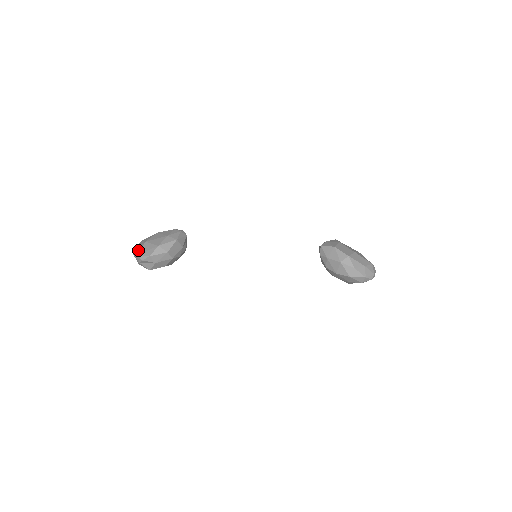
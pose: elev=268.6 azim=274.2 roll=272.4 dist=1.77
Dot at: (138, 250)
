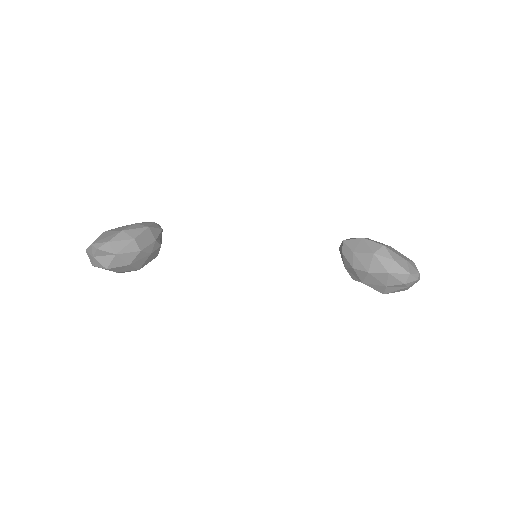
Dot at: occluded
